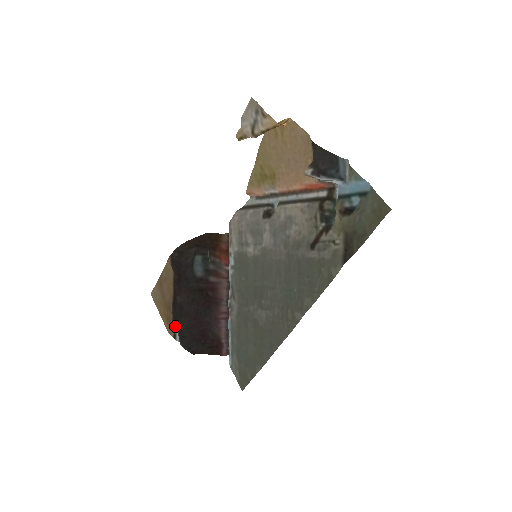
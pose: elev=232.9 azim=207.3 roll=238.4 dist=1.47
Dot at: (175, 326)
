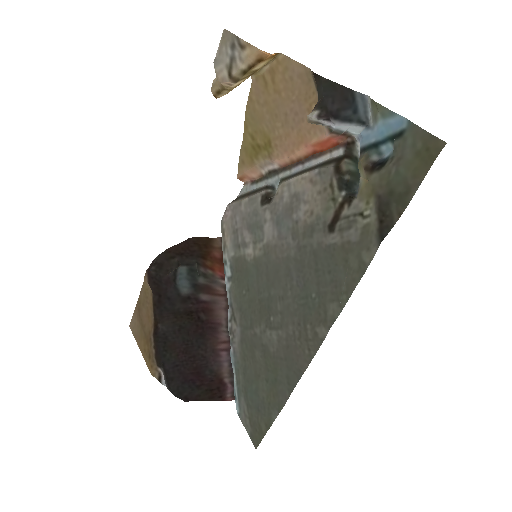
Dot at: (159, 364)
